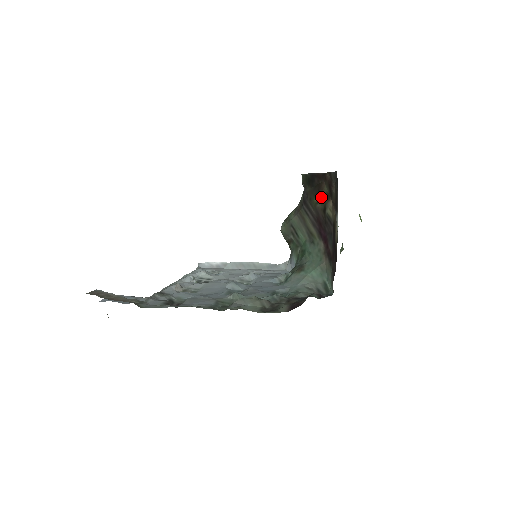
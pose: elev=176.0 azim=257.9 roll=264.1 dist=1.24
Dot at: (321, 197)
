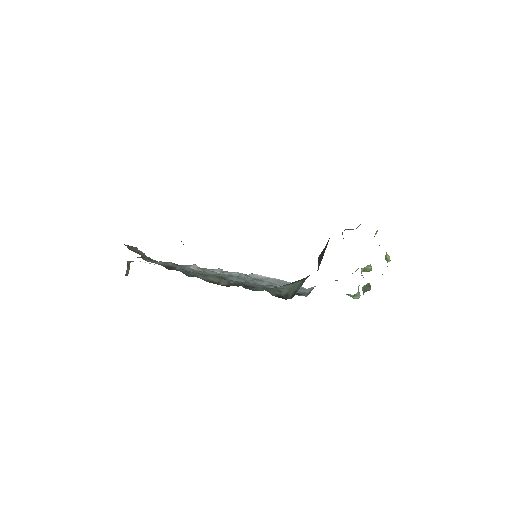
Dot at: occluded
